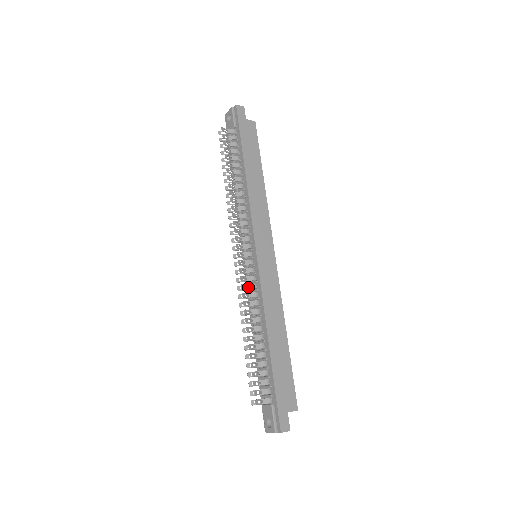
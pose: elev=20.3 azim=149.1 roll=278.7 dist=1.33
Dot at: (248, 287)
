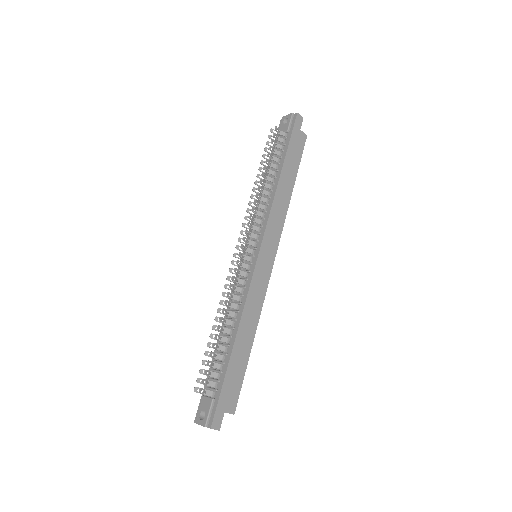
Dot at: (238, 281)
